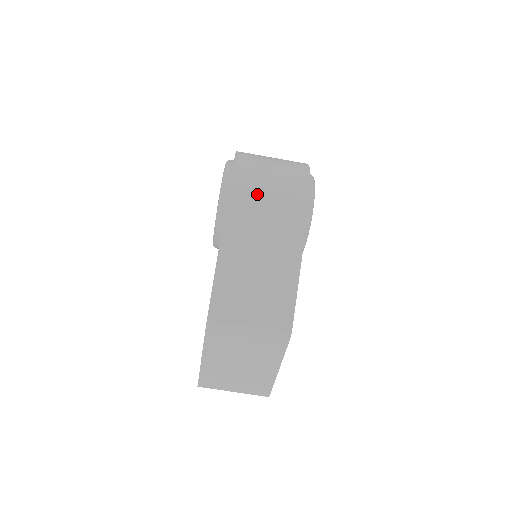
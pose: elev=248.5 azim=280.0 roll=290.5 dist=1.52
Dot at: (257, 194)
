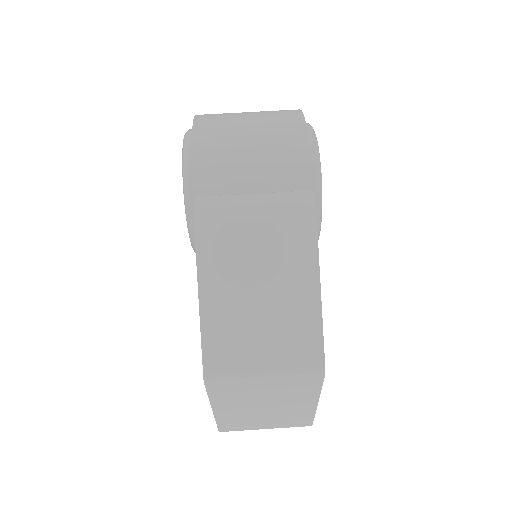
Dot at: (235, 179)
